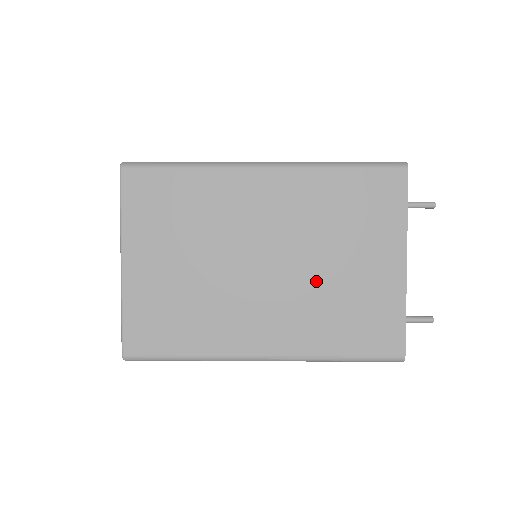
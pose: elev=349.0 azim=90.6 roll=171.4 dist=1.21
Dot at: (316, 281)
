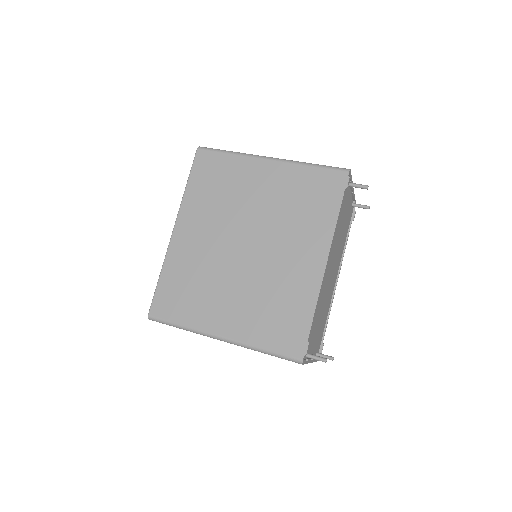
Dot at: occluded
